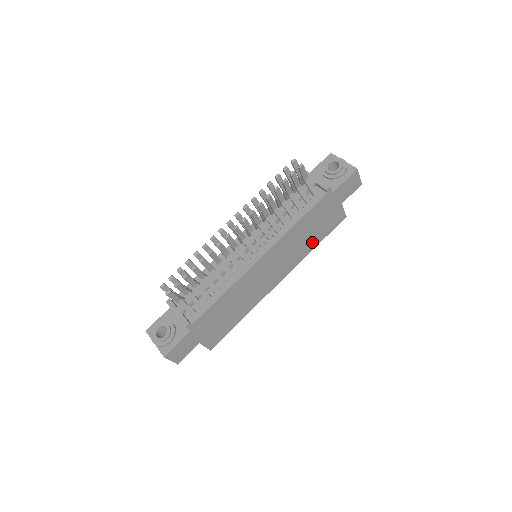
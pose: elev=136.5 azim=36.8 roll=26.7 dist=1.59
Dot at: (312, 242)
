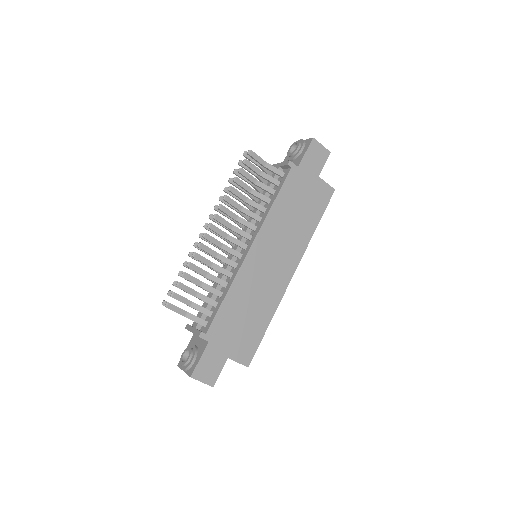
Dot at: (308, 224)
